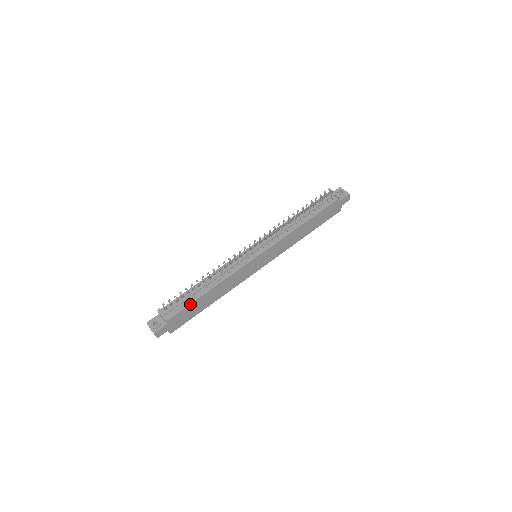
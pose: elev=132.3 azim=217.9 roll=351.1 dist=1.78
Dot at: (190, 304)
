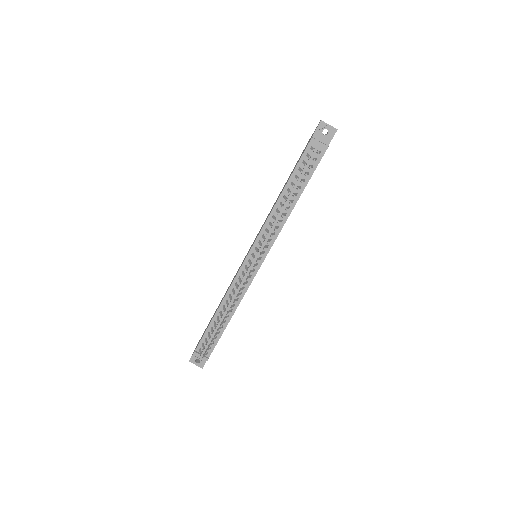
Dot at: (220, 337)
